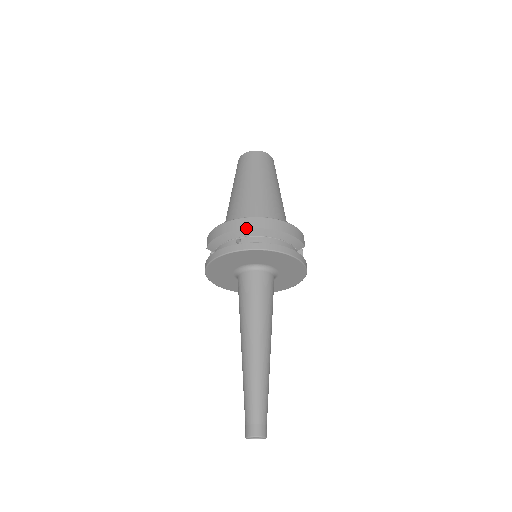
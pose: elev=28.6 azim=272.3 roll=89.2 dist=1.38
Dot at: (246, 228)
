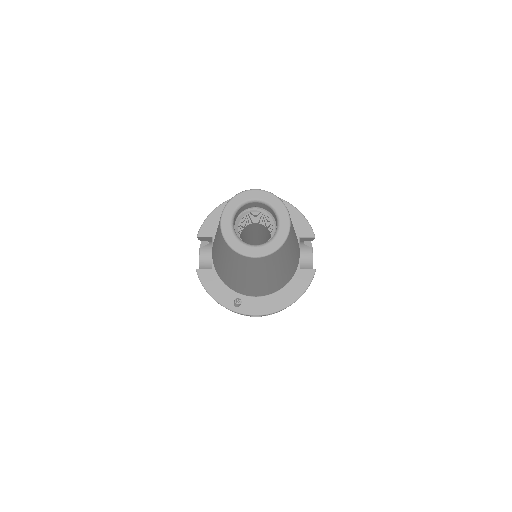
Dot at: occluded
